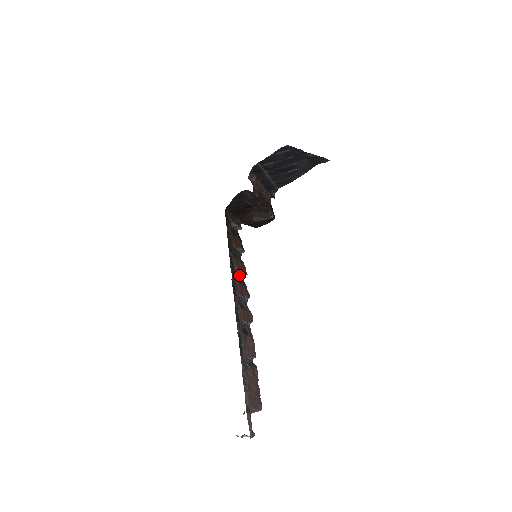
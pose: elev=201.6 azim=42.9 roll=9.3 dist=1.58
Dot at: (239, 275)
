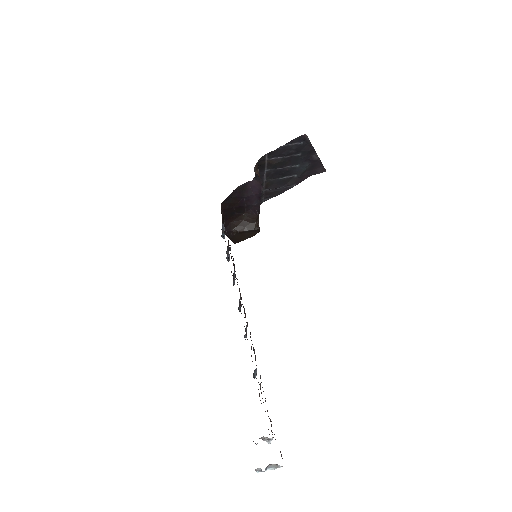
Dot at: (233, 279)
